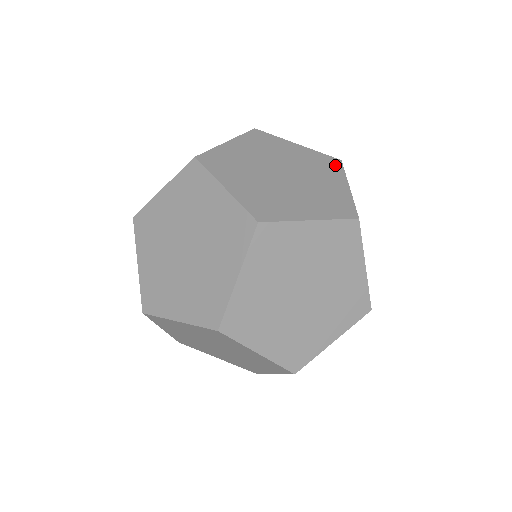
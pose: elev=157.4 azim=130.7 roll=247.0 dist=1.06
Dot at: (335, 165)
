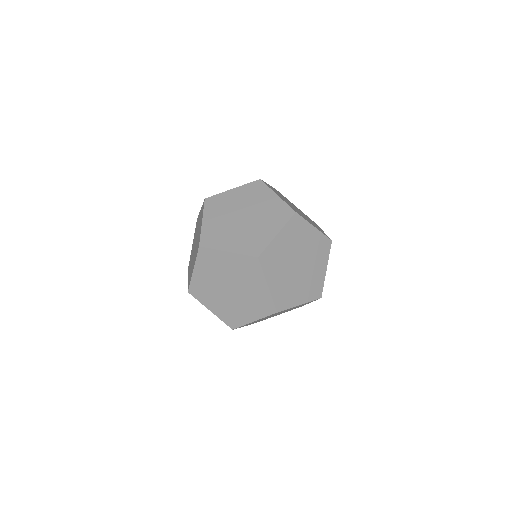
Dot at: (286, 215)
